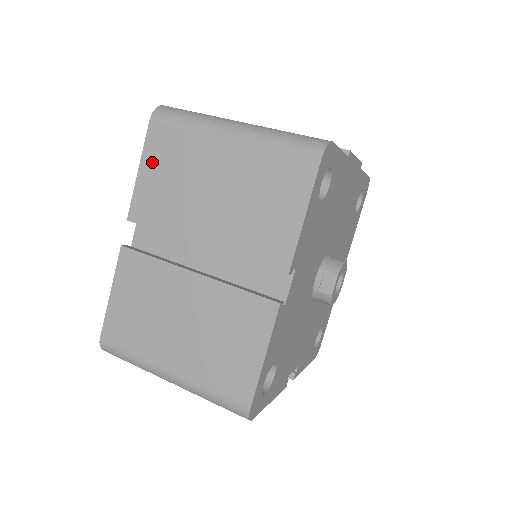
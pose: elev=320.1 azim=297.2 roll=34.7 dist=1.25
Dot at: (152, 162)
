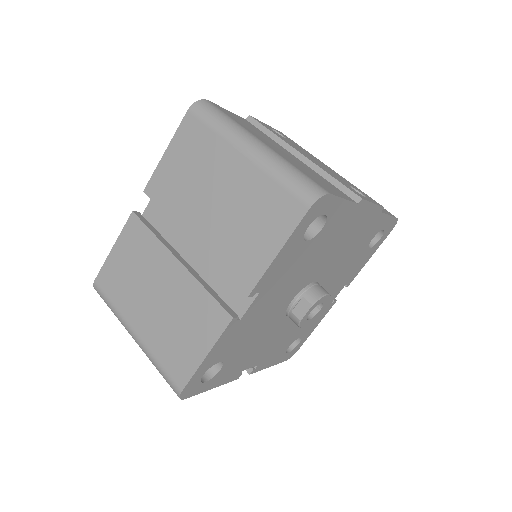
Dot at: (177, 149)
